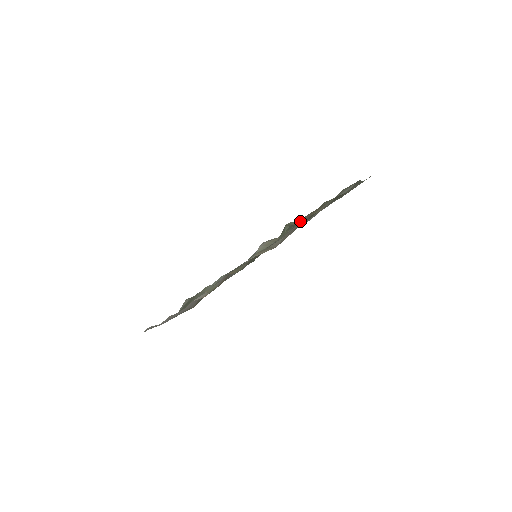
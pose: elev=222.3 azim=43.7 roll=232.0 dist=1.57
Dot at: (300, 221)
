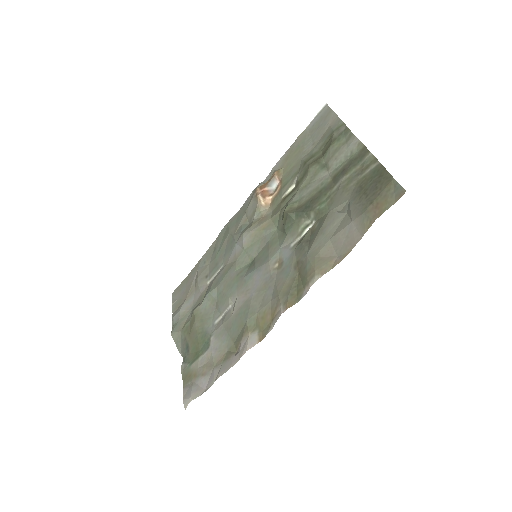
Dot at: (299, 199)
